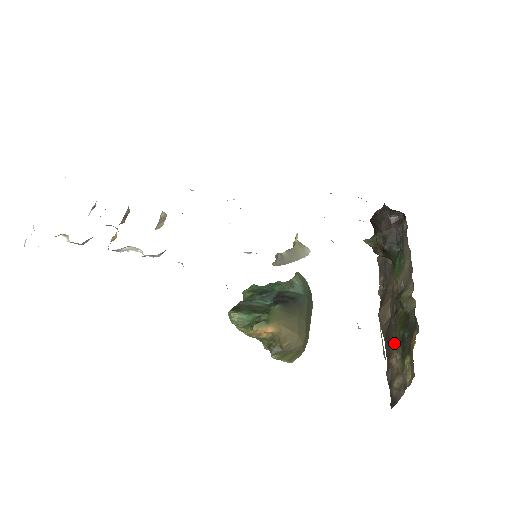
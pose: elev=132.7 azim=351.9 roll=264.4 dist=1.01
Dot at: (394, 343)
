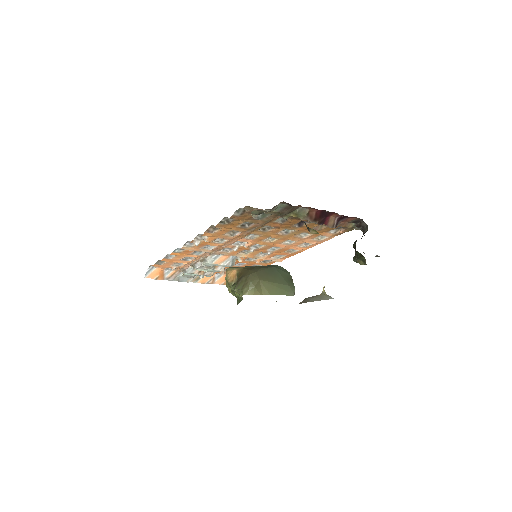
Dot at: occluded
